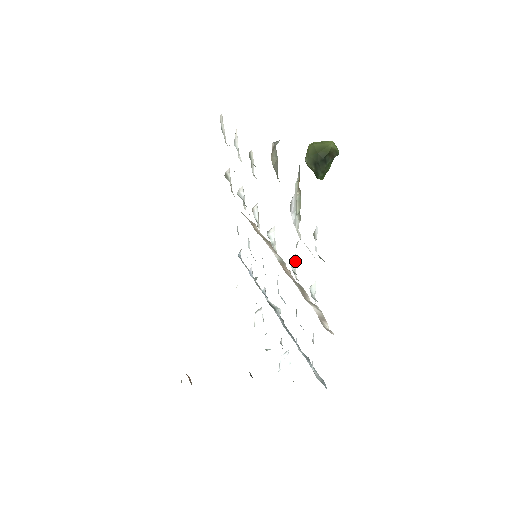
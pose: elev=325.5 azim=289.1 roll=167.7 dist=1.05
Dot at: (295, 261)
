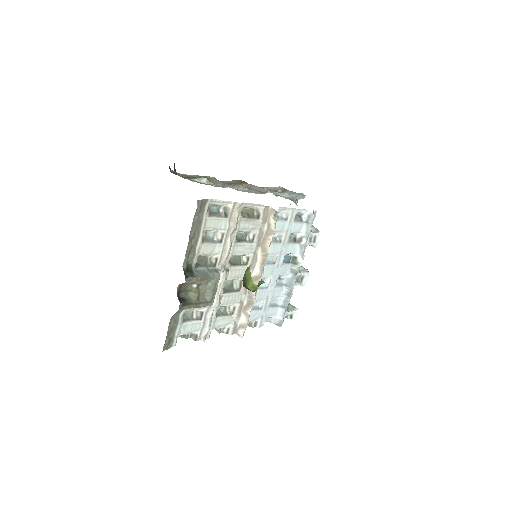
Dot at: (222, 306)
